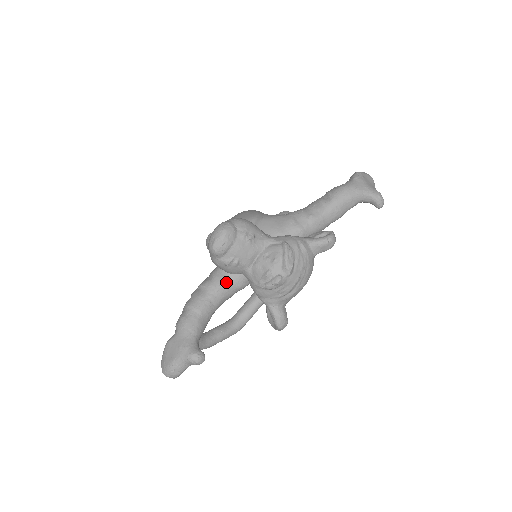
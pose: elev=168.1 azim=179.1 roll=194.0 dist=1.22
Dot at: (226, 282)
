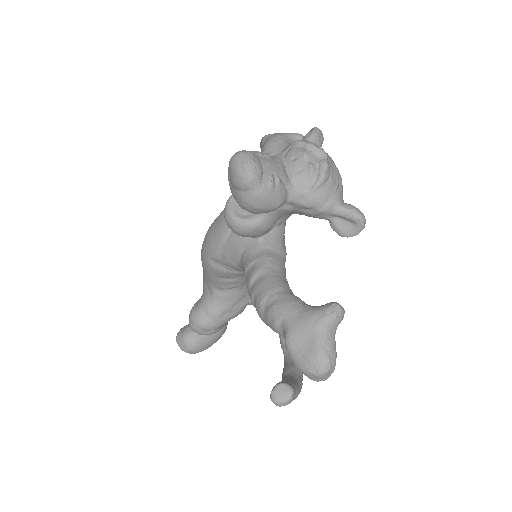
Dot at: (270, 254)
